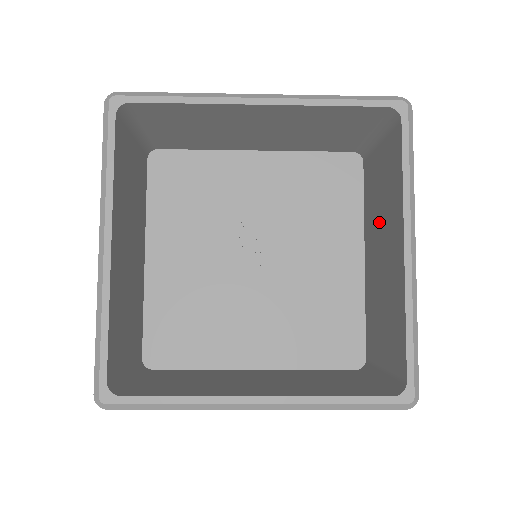
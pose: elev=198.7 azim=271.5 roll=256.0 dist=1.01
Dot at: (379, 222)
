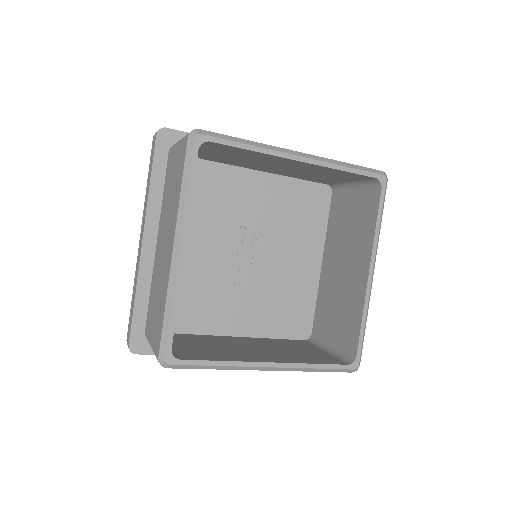
Dot at: (344, 245)
